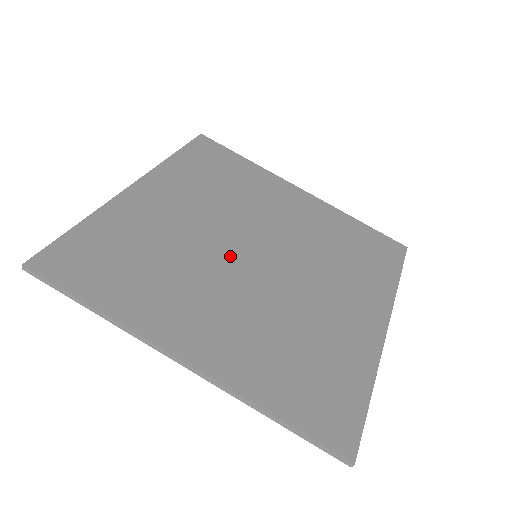
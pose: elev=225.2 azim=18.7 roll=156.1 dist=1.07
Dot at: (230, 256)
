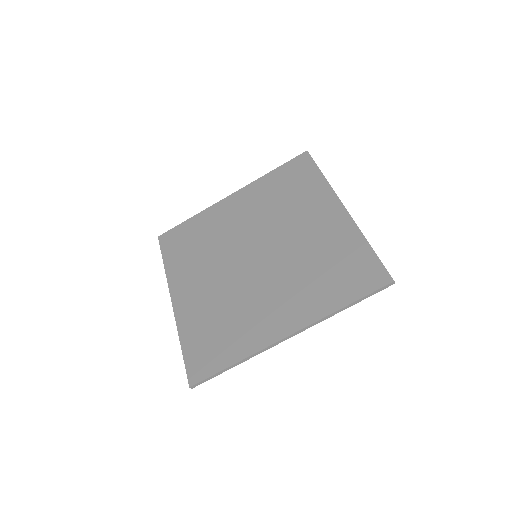
Dot at: (247, 272)
